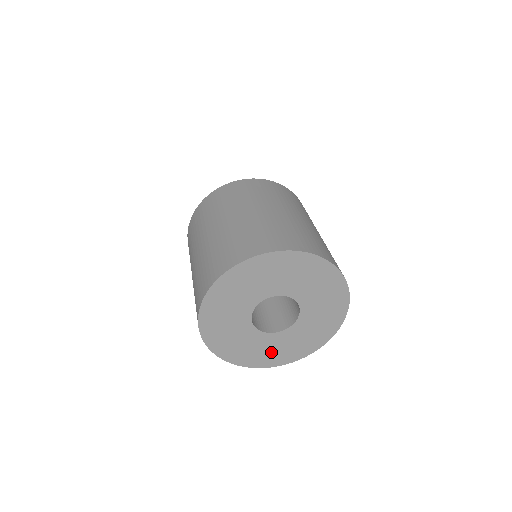
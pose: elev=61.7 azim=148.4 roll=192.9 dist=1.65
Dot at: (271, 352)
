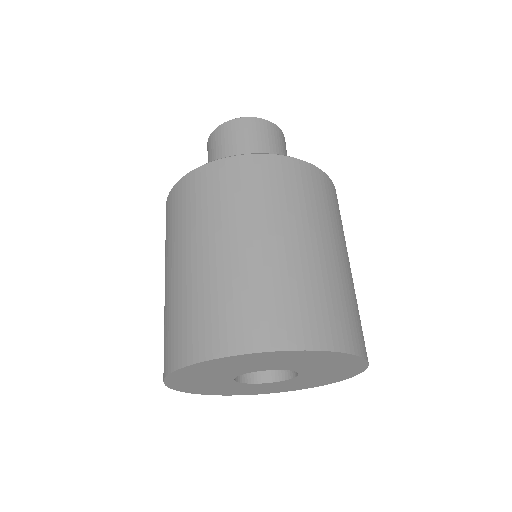
Dot at: (212, 388)
